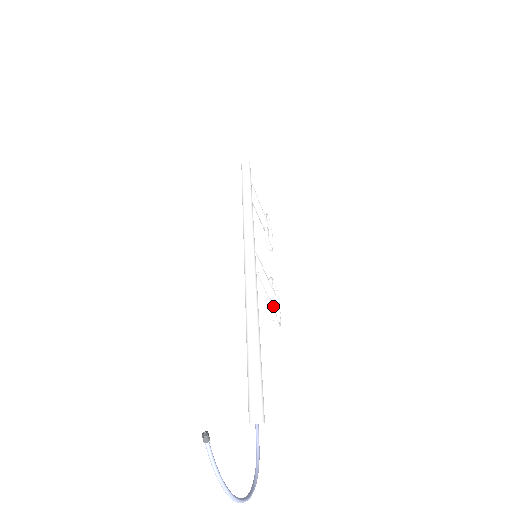
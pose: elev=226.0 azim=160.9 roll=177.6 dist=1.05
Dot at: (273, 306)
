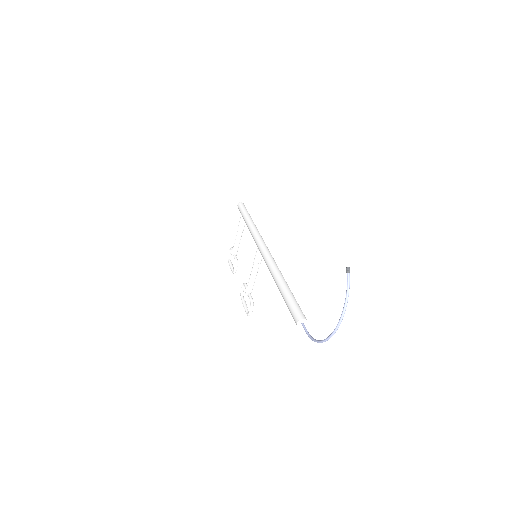
Dot at: (252, 298)
